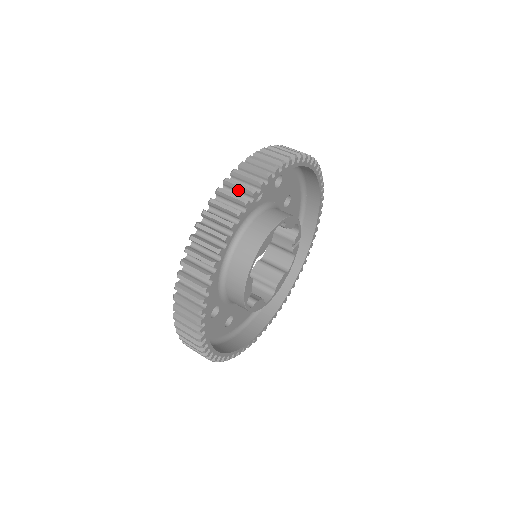
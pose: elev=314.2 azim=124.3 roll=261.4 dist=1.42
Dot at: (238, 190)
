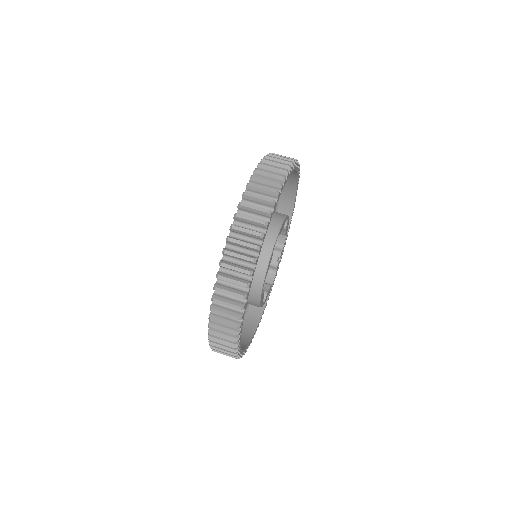
Dot at: occluded
